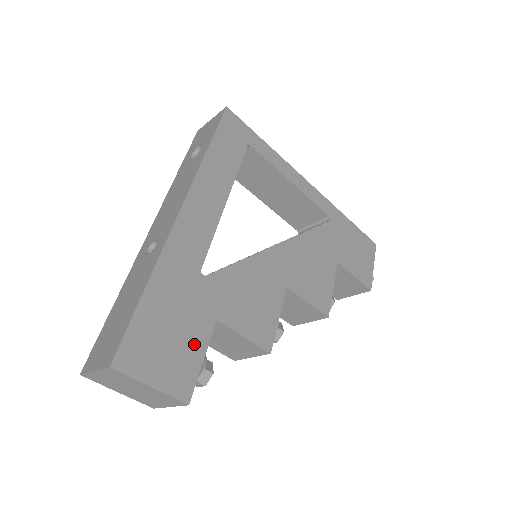
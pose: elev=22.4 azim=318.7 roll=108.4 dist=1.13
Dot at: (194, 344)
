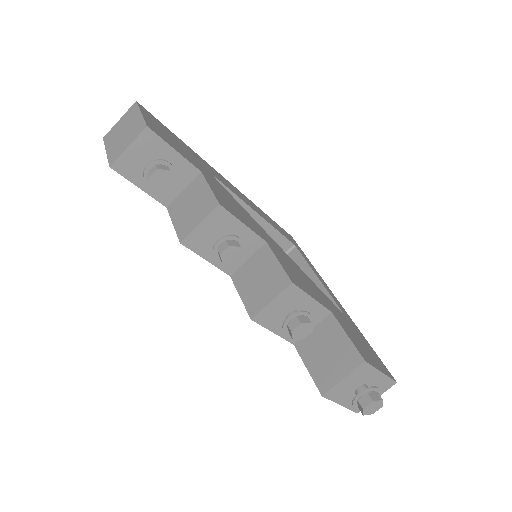
Dot at: (179, 150)
